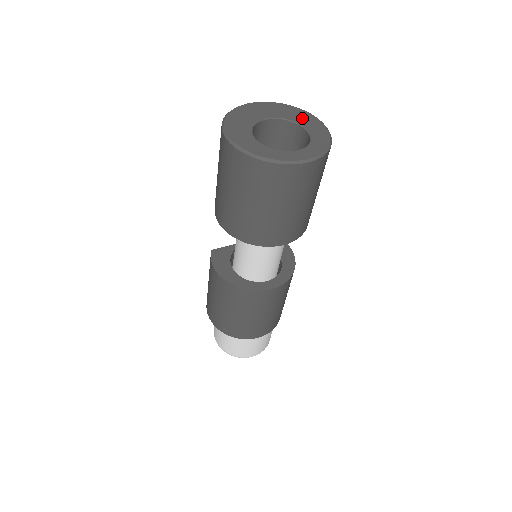
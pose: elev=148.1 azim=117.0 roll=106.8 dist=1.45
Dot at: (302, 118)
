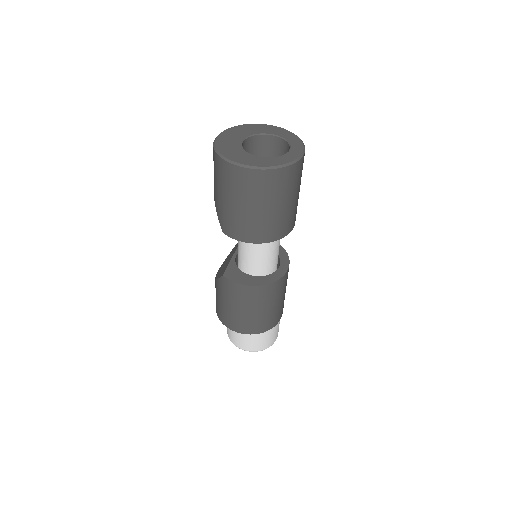
Dot at: (258, 129)
